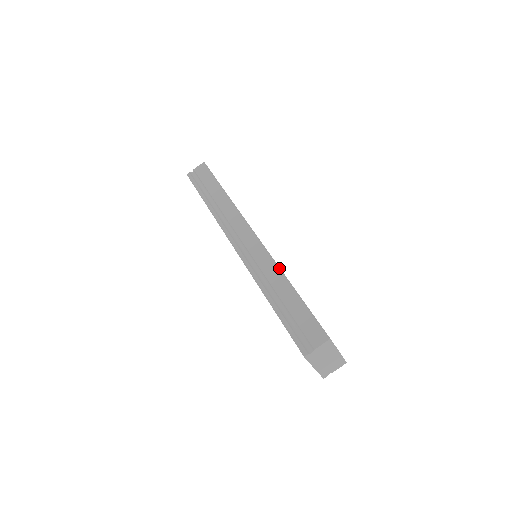
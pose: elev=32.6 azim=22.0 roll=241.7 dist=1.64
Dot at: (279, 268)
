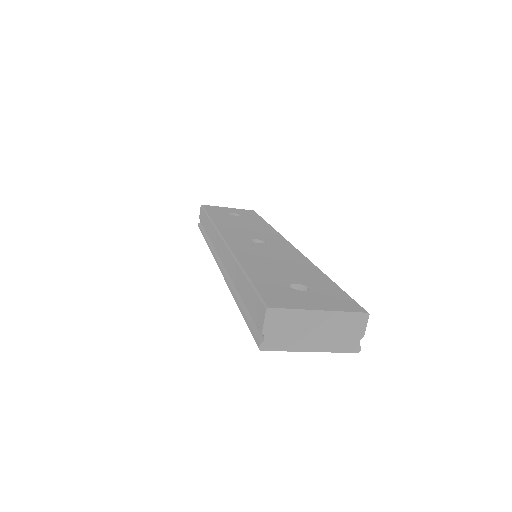
Dot at: (235, 259)
